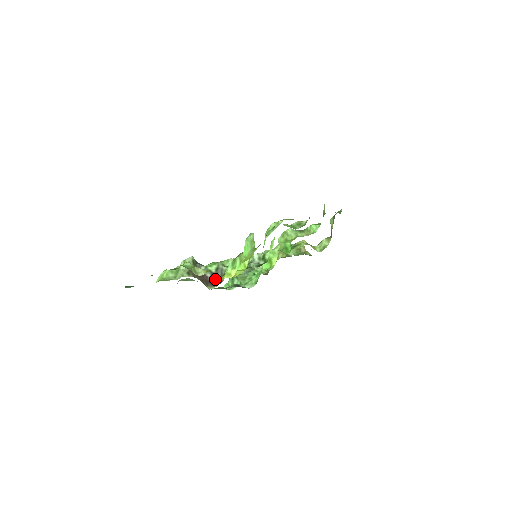
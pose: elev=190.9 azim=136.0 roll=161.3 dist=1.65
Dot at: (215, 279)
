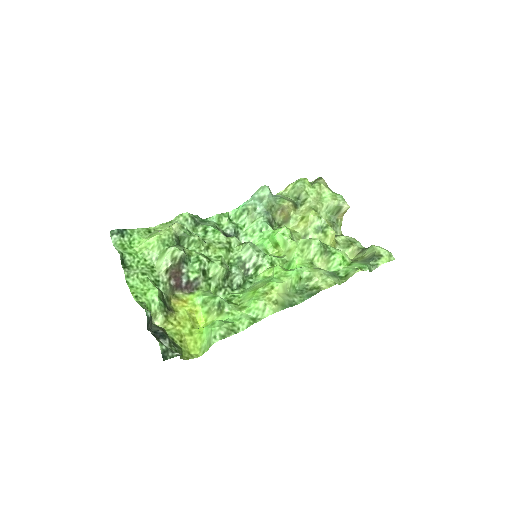
Dot at: (188, 286)
